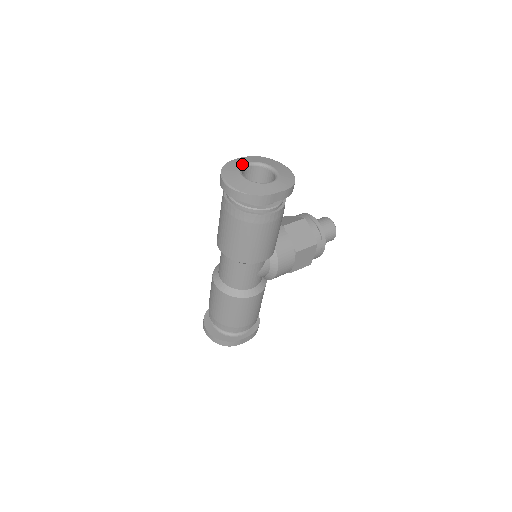
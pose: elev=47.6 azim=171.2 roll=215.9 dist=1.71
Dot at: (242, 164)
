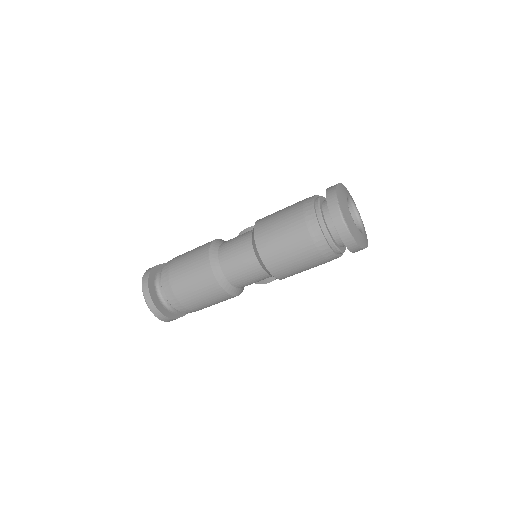
Dot at: (347, 196)
